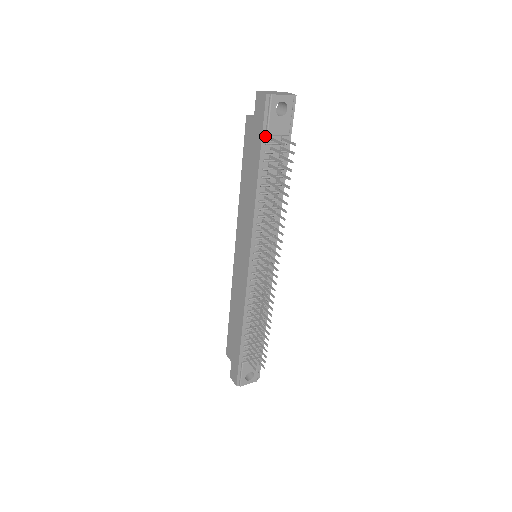
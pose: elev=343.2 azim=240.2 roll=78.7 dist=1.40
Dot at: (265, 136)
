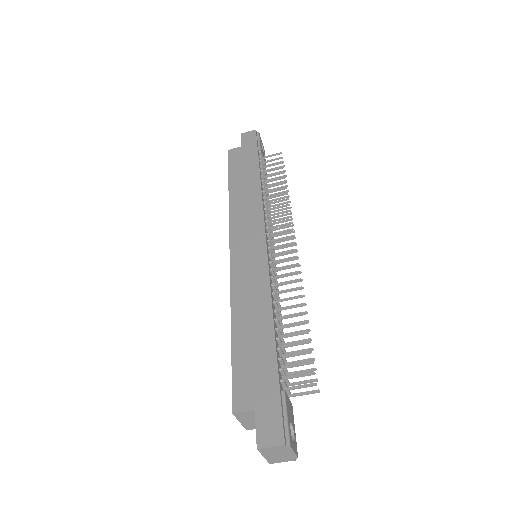
Dot at: (258, 152)
